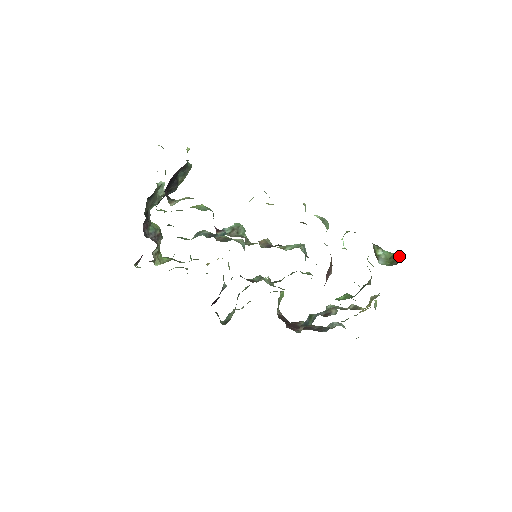
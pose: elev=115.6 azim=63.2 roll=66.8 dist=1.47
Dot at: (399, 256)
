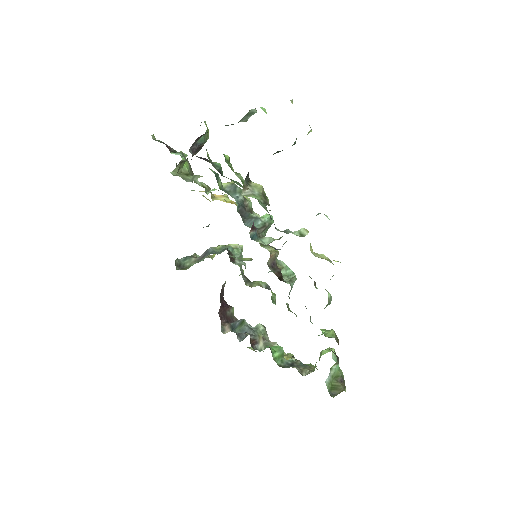
Dot at: (342, 387)
